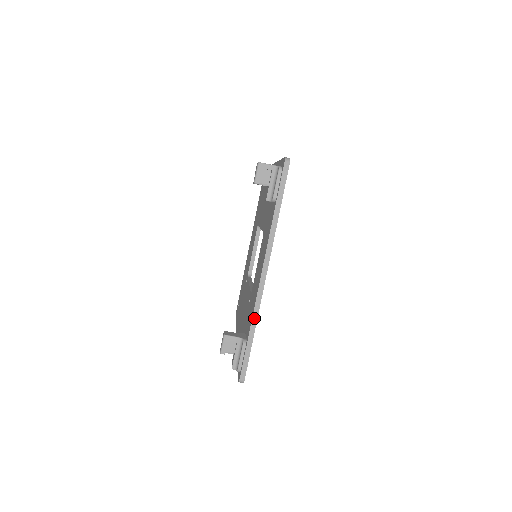
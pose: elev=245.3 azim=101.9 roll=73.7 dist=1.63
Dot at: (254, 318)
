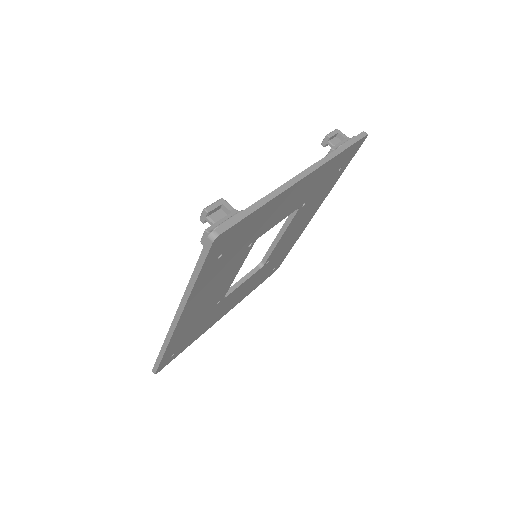
Dot at: (273, 193)
